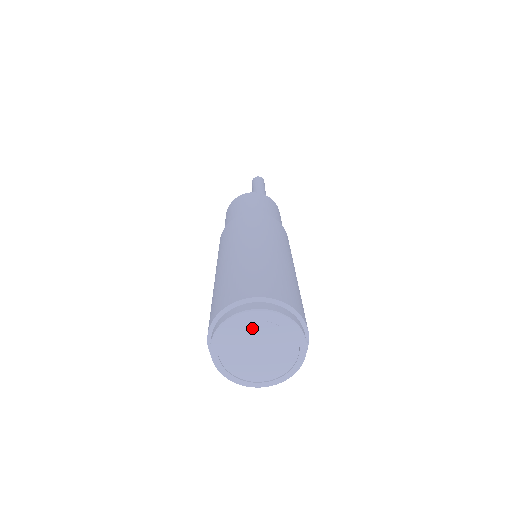
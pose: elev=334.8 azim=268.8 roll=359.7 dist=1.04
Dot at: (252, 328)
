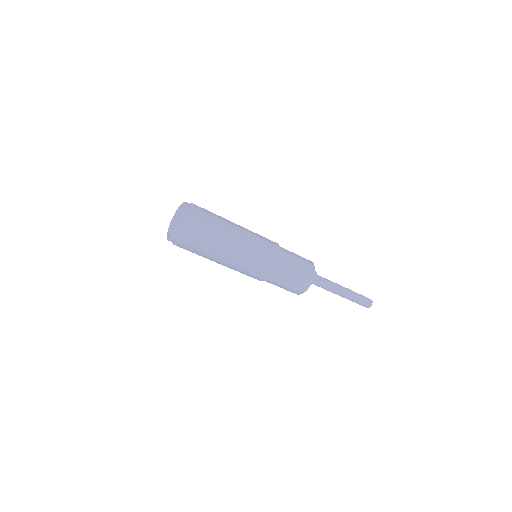
Dot at: (178, 213)
